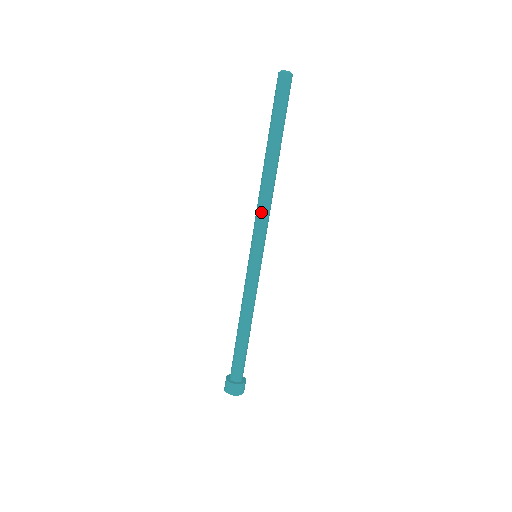
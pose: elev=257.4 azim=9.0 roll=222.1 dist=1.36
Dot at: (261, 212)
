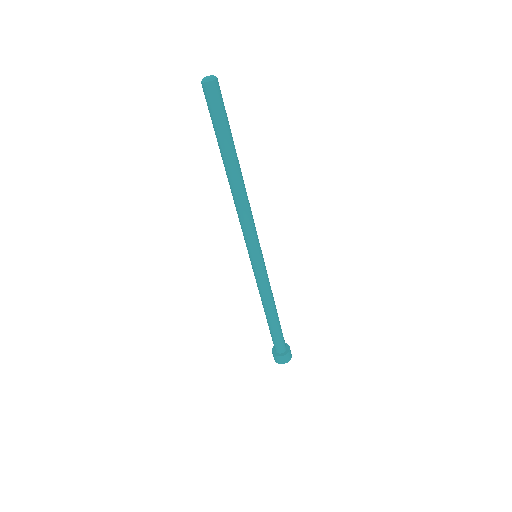
Dot at: (243, 222)
